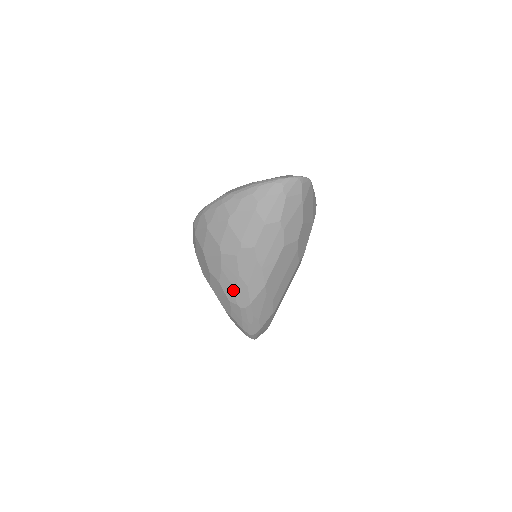
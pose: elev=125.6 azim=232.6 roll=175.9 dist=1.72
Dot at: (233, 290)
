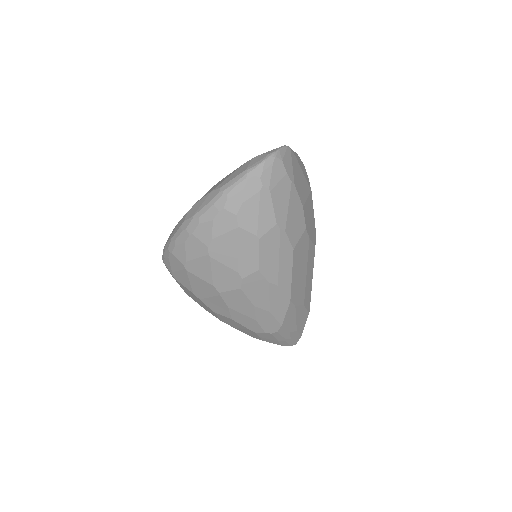
Dot at: (254, 322)
